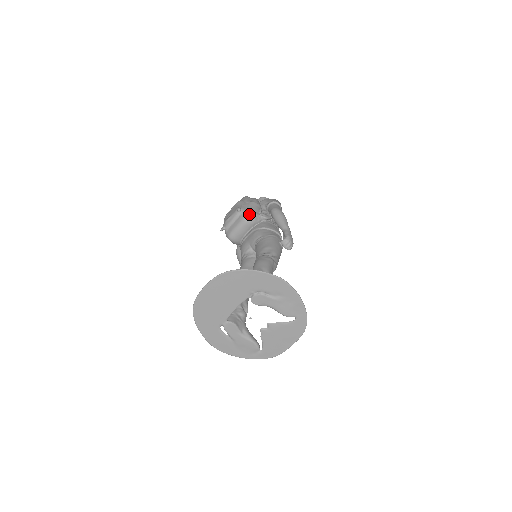
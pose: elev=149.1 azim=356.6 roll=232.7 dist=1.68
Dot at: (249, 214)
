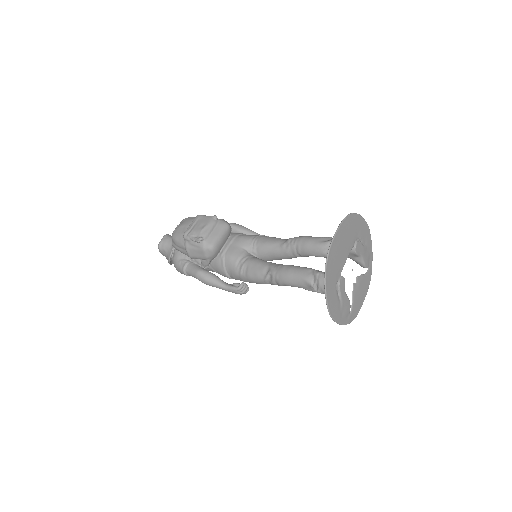
Dot at: (226, 221)
